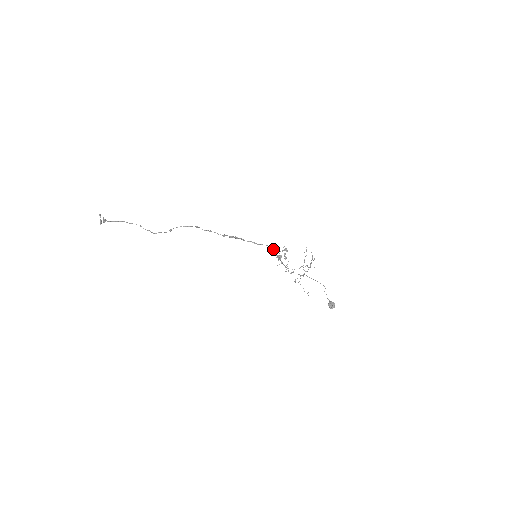
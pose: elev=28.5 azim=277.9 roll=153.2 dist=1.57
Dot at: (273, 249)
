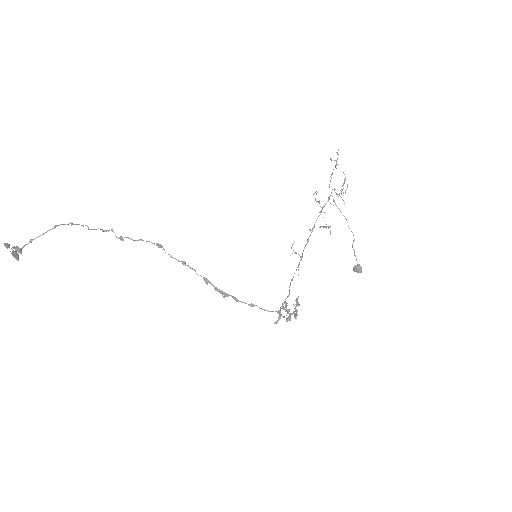
Dot at: (278, 319)
